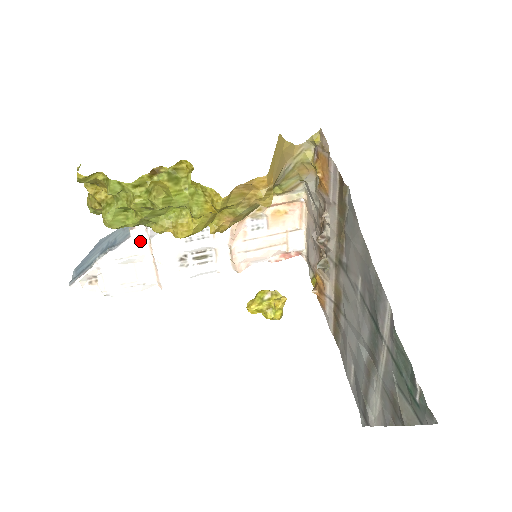
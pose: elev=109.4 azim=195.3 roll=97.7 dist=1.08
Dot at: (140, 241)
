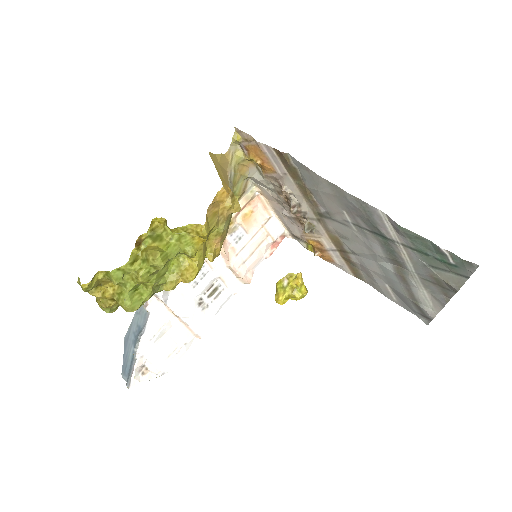
Dot at: (159, 312)
